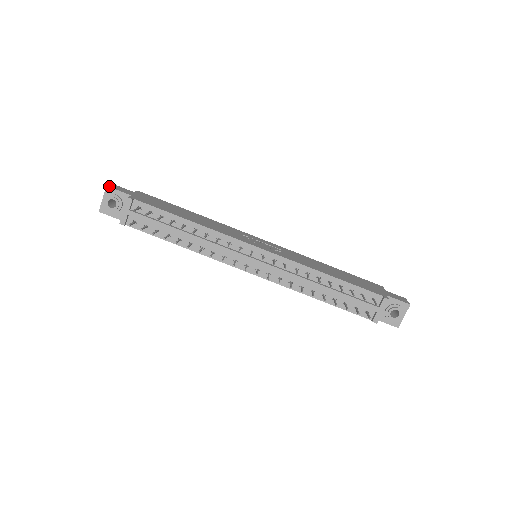
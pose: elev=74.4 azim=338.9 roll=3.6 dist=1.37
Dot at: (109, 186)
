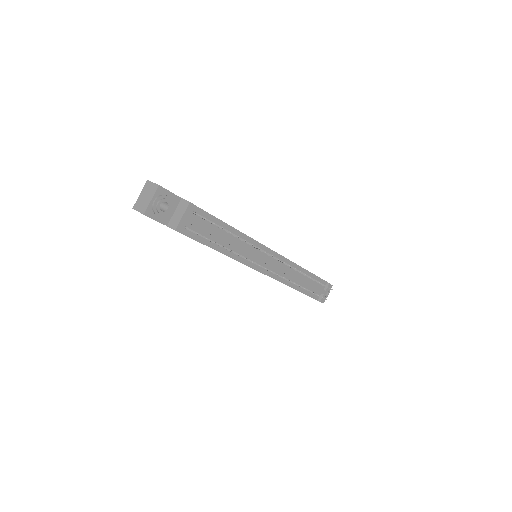
Dot at: occluded
